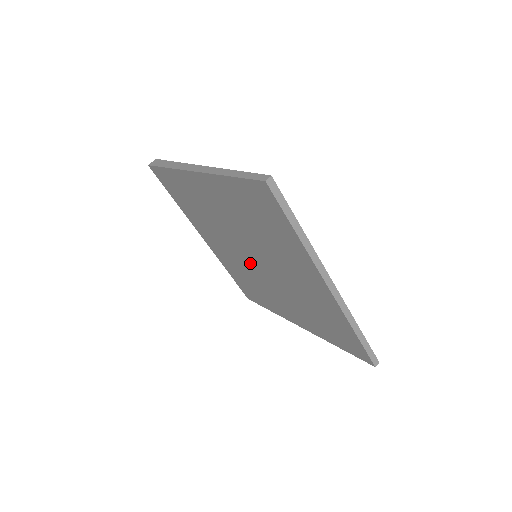
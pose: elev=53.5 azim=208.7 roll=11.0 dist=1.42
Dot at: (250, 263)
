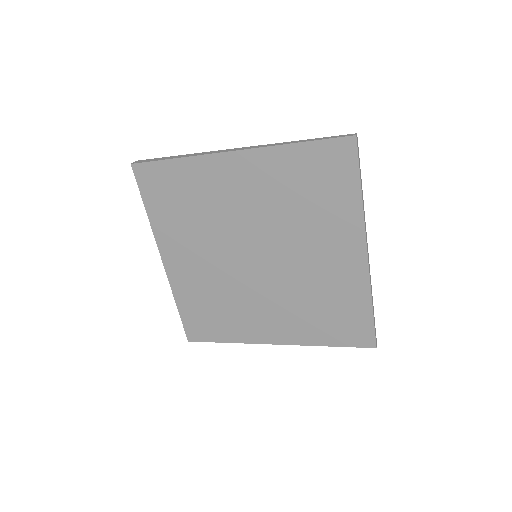
Dot at: (243, 268)
